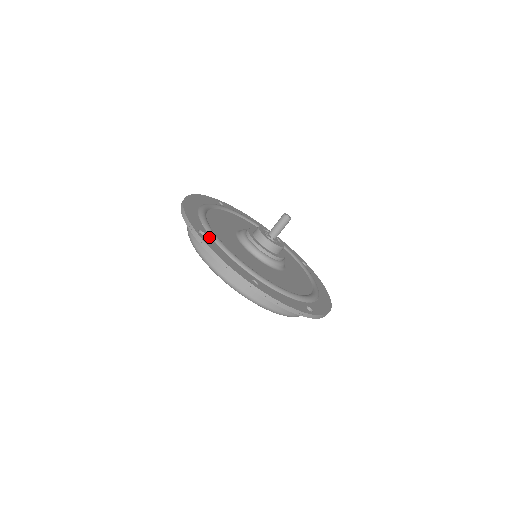
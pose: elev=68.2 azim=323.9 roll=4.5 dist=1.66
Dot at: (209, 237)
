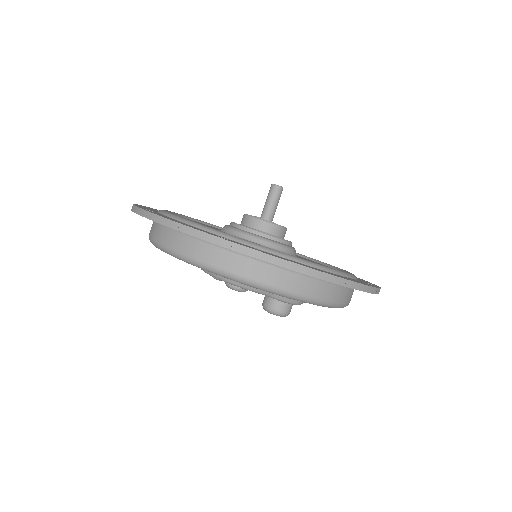
Dot at: occluded
